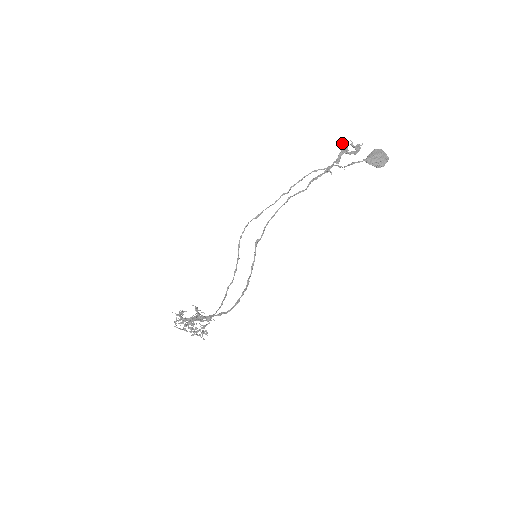
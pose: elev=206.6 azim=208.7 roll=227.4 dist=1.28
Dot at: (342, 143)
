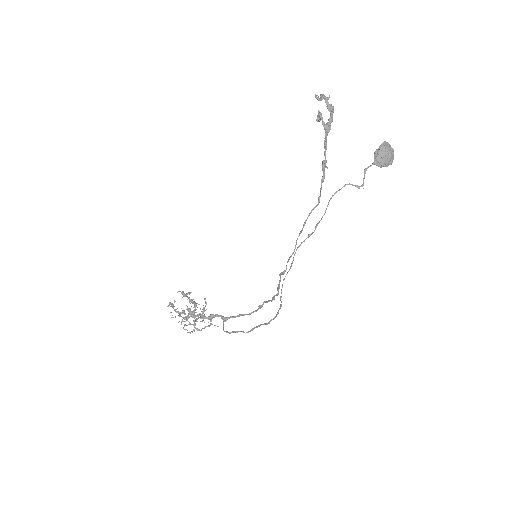
Dot at: (321, 117)
